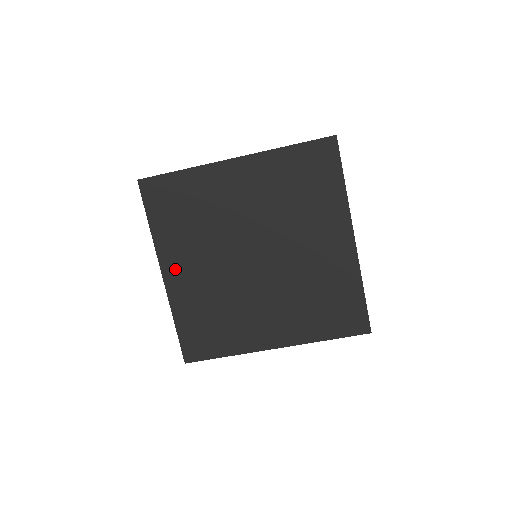
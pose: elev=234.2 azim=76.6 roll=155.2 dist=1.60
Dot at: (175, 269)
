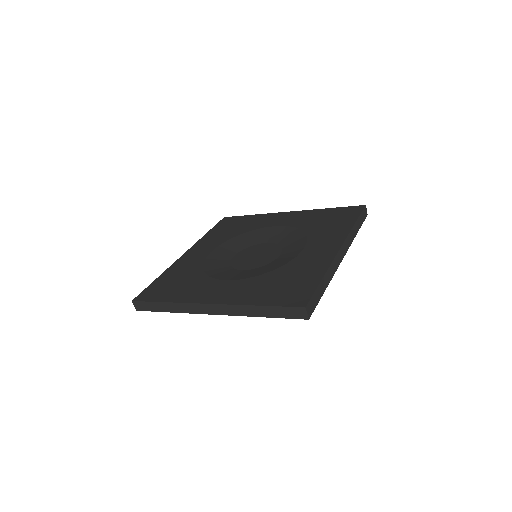
Dot at: occluded
